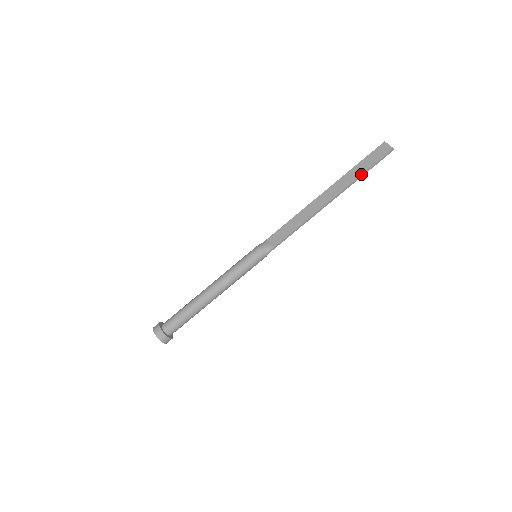
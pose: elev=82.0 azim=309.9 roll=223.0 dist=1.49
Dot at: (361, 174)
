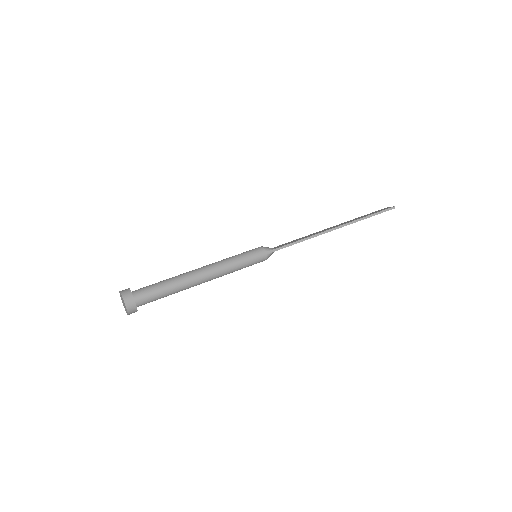
Dot at: (366, 216)
